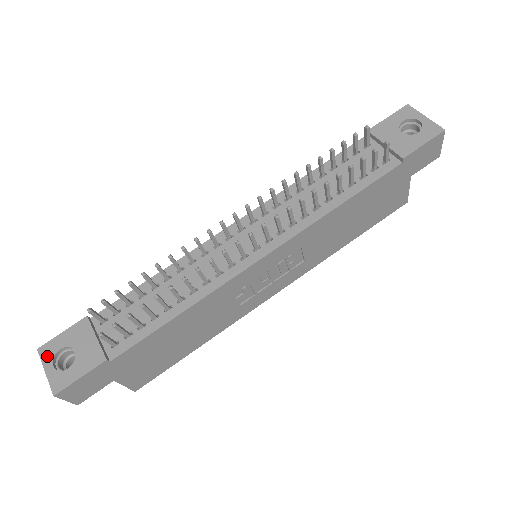
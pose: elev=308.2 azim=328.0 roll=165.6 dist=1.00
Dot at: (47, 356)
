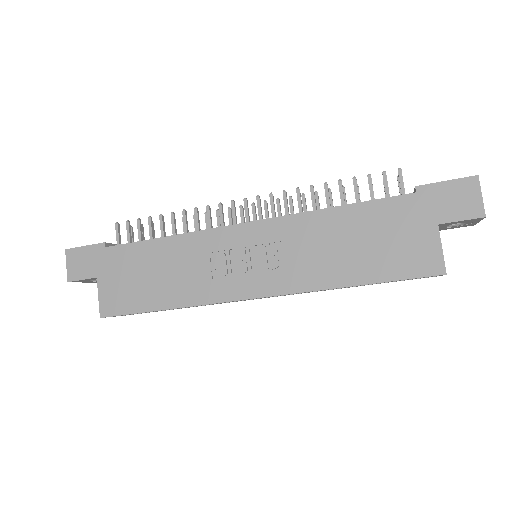
Dot at: occluded
